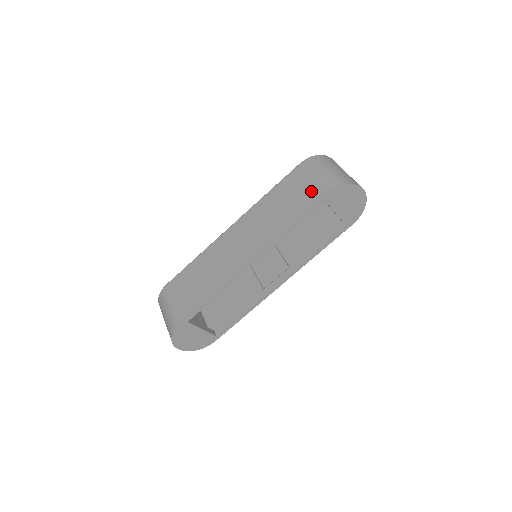
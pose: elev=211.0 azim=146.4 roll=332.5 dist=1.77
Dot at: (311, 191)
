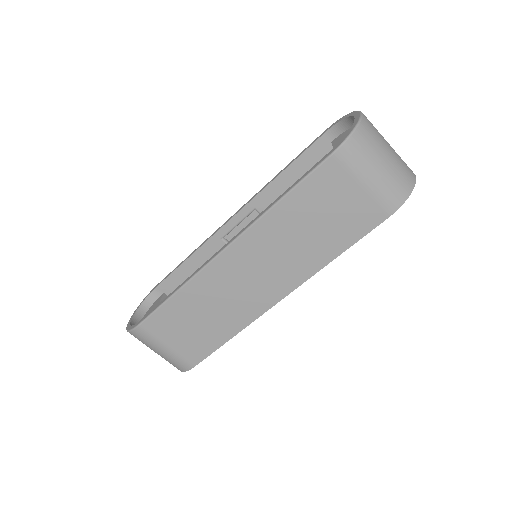
Dot at: (361, 210)
